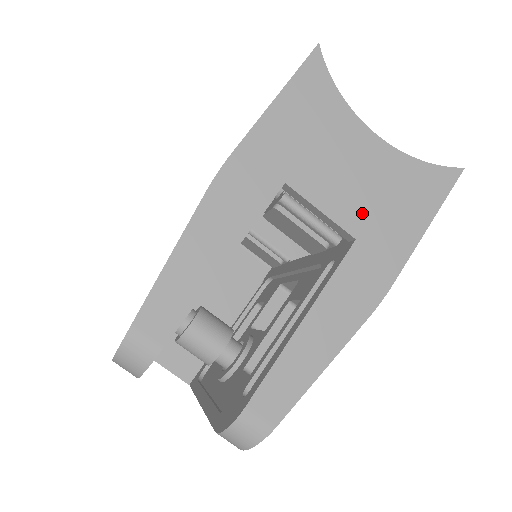
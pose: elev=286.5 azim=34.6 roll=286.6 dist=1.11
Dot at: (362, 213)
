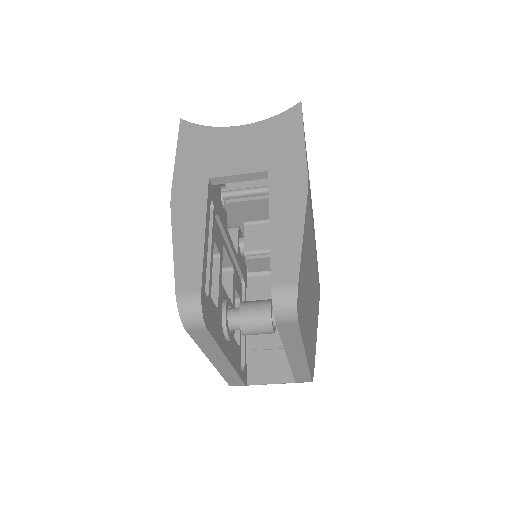
Dot at: (261, 159)
